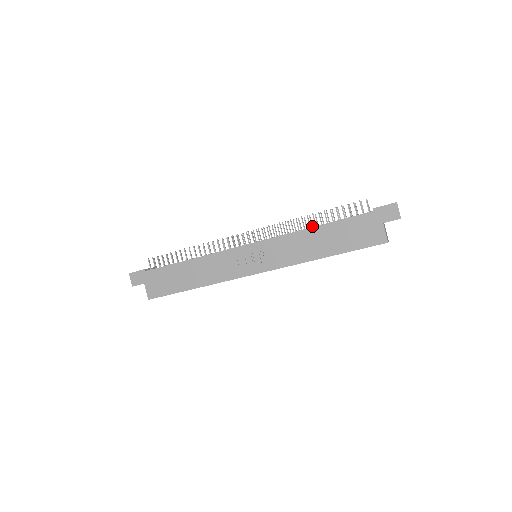
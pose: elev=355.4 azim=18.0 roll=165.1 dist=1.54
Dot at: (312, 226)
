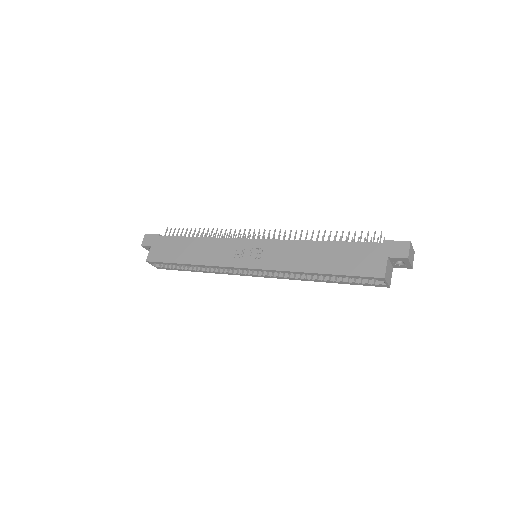
Dot at: occluded
